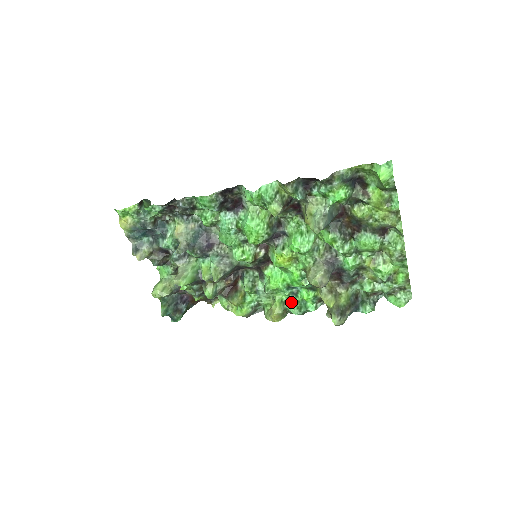
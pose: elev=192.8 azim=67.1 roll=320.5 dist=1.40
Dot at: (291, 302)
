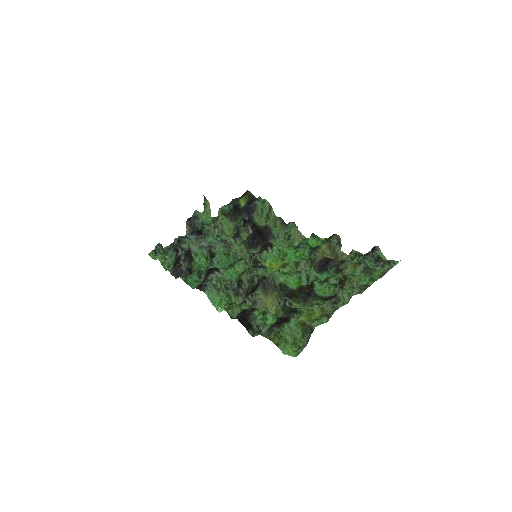
Dot at: occluded
